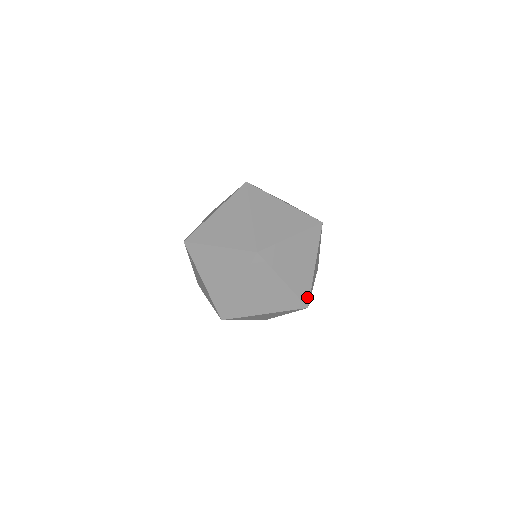
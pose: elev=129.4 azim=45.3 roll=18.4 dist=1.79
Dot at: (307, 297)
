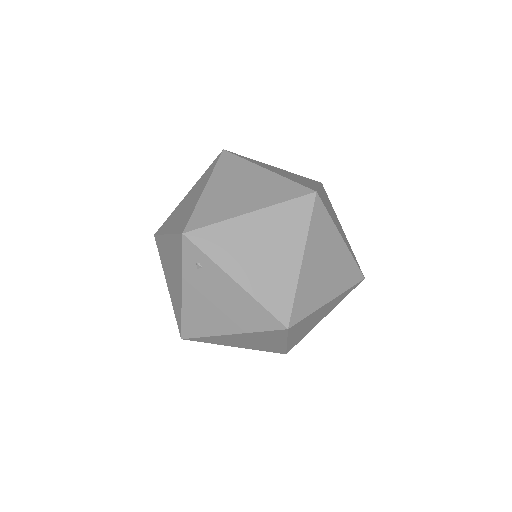
Dot at: (358, 265)
